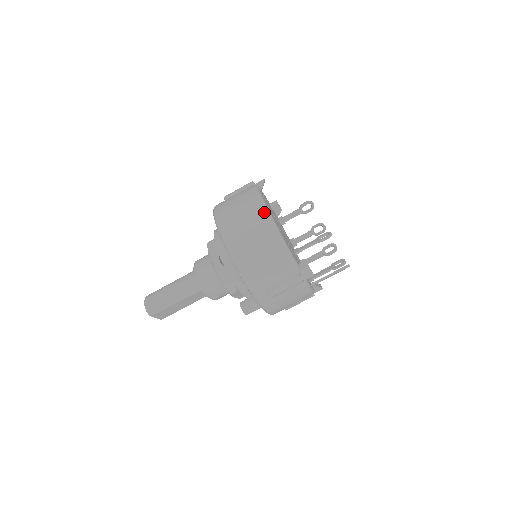
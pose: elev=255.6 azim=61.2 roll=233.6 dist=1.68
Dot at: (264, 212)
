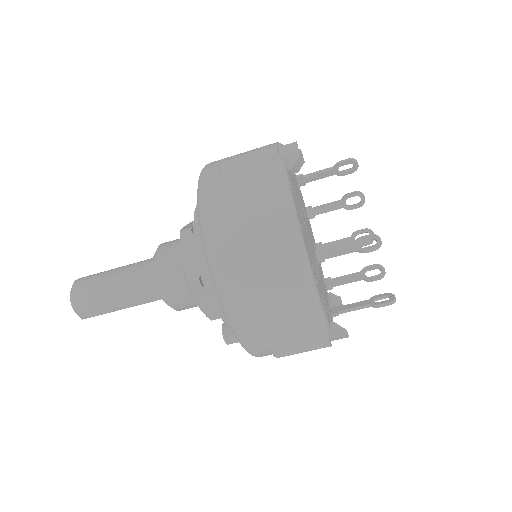
Dot at: (296, 249)
